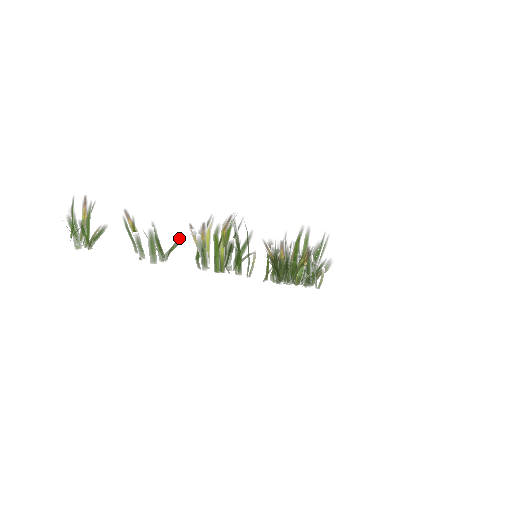
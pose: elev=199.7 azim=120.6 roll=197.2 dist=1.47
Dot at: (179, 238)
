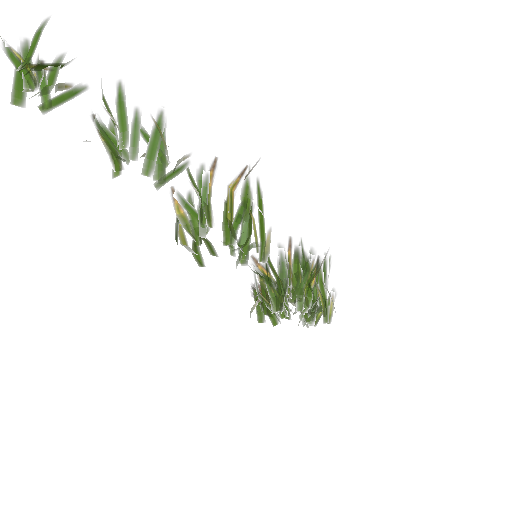
Dot at: (189, 156)
